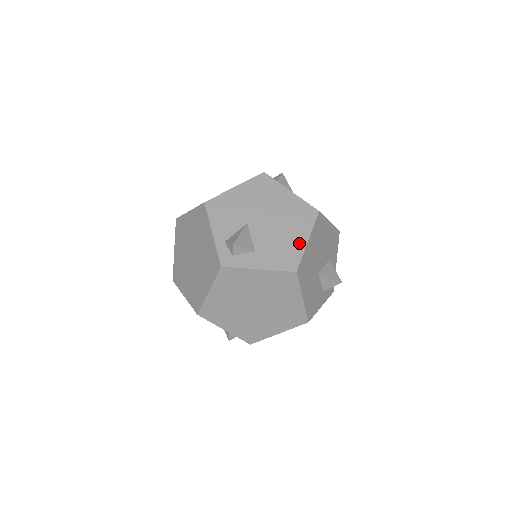
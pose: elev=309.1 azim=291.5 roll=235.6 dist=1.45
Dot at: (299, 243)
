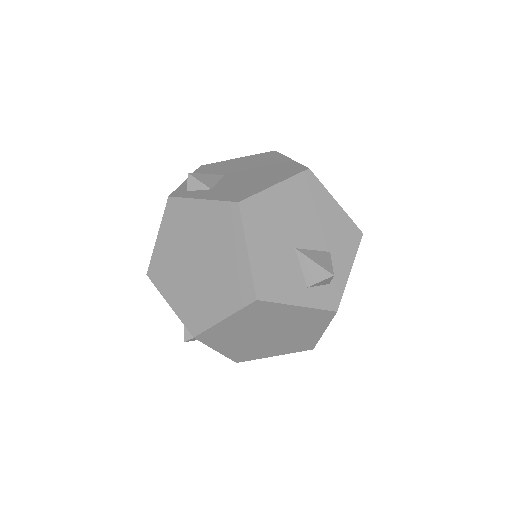
Dot at: (263, 185)
